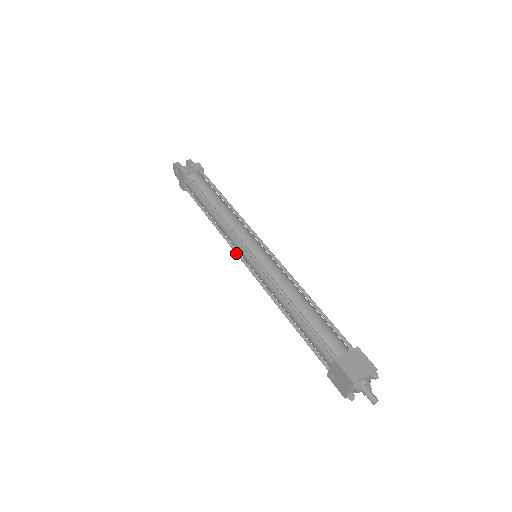
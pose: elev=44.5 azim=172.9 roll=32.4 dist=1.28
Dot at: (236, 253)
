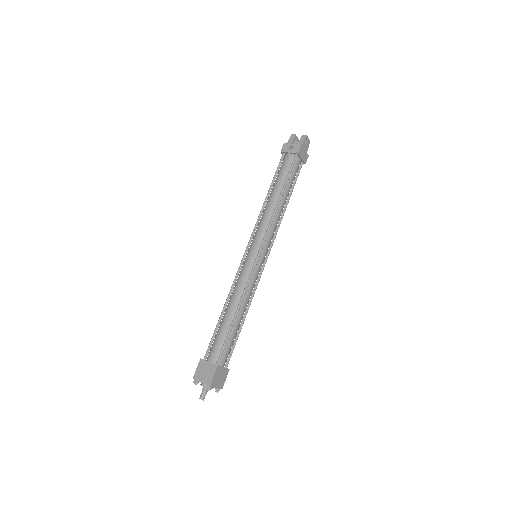
Dot at: occluded
